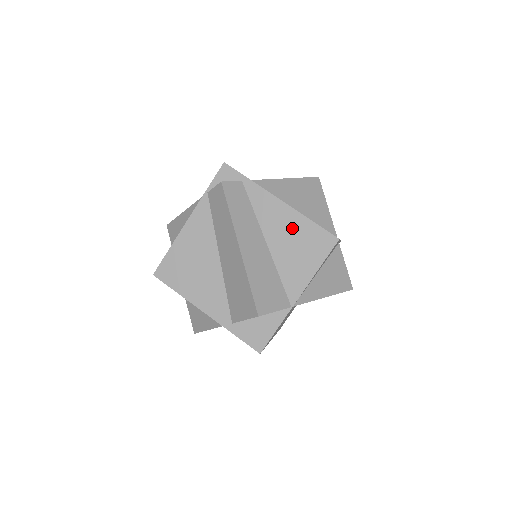
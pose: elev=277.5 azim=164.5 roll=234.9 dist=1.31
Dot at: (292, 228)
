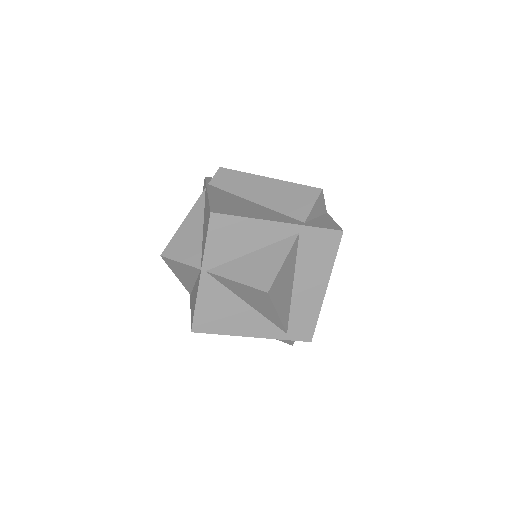
Dot at: occluded
